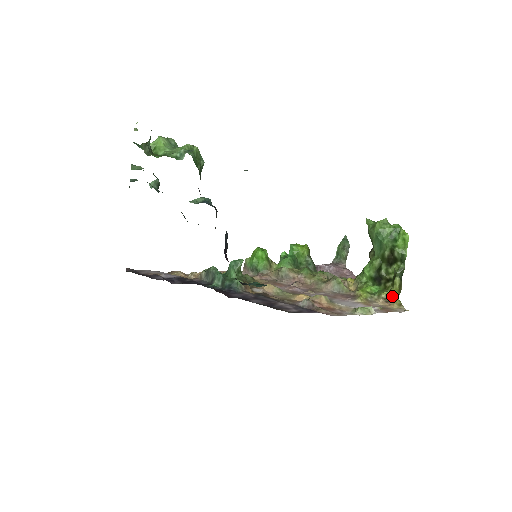
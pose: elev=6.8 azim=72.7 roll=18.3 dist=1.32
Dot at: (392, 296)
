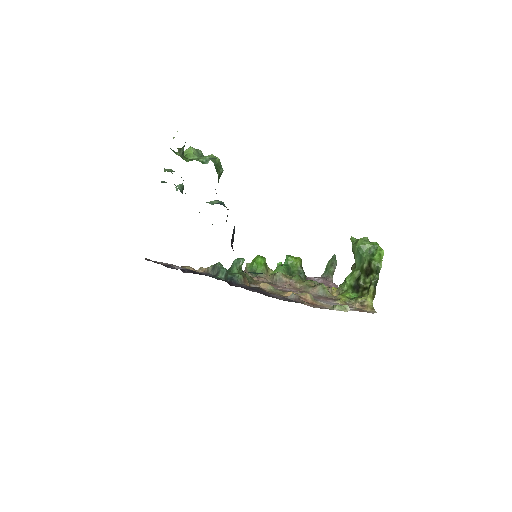
Dot at: (367, 301)
